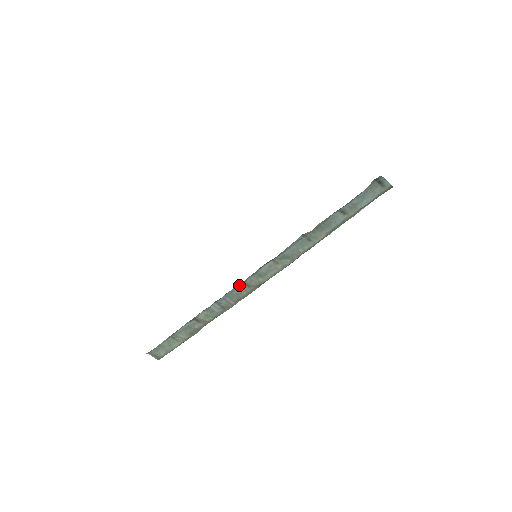
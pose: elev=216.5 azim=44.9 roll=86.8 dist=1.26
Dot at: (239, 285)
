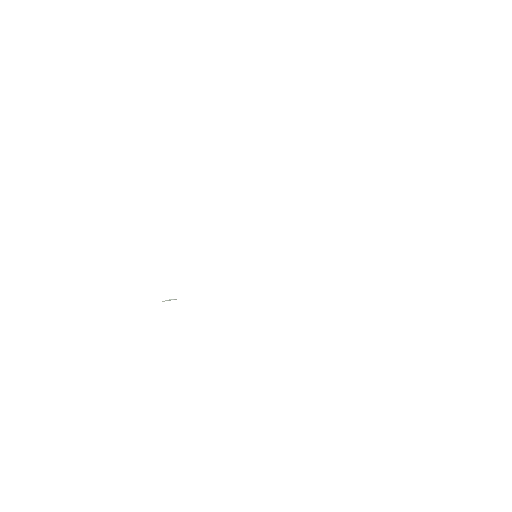
Dot at: occluded
